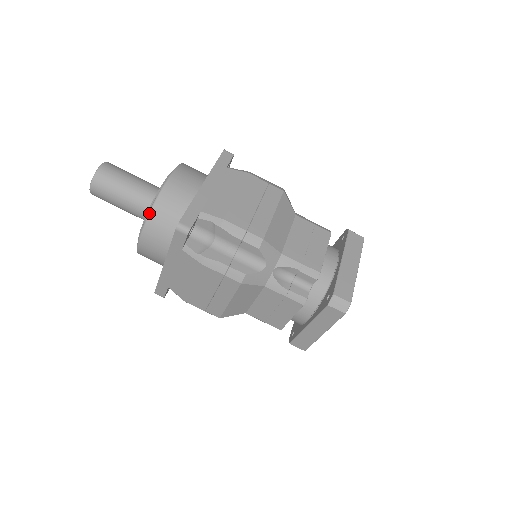
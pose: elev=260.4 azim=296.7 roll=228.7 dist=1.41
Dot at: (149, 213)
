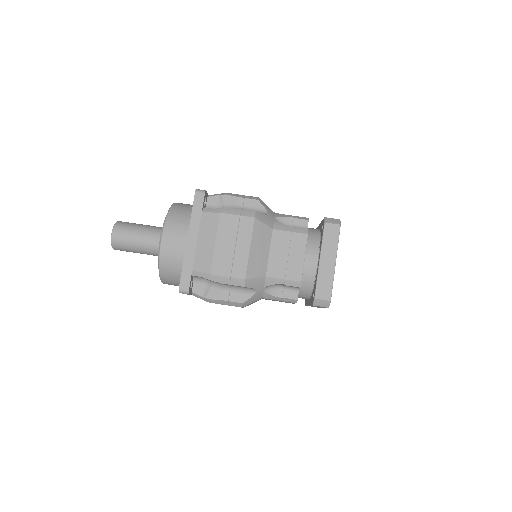
Dot at: (159, 272)
